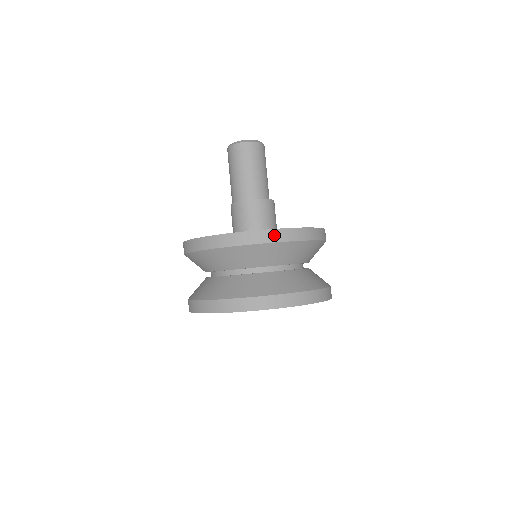
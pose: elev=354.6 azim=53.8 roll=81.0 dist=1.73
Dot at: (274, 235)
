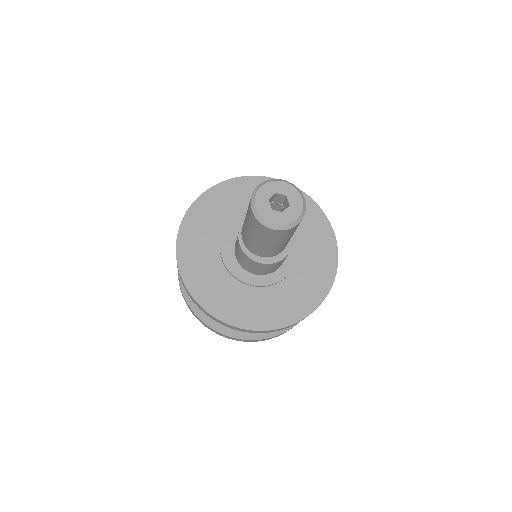
Dot at: (250, 331)
